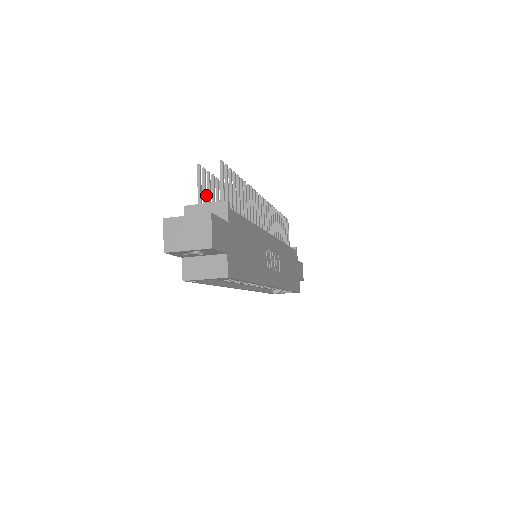
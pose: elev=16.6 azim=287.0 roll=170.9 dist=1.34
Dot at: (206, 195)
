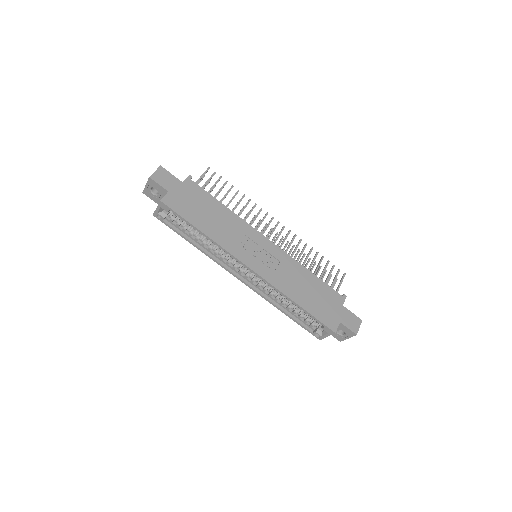
Dot at: occluded
